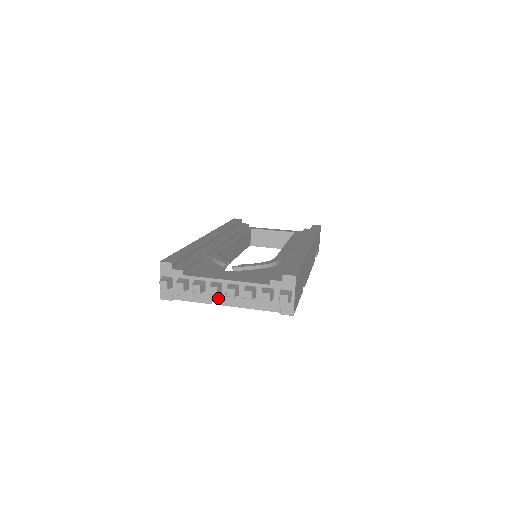
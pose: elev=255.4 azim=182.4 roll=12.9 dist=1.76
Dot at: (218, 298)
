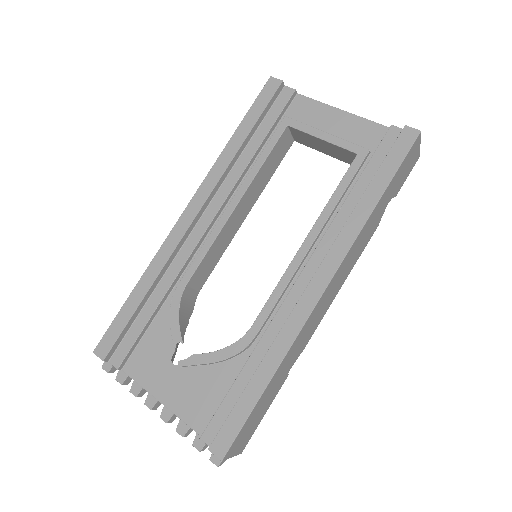
Dot at: occluded
